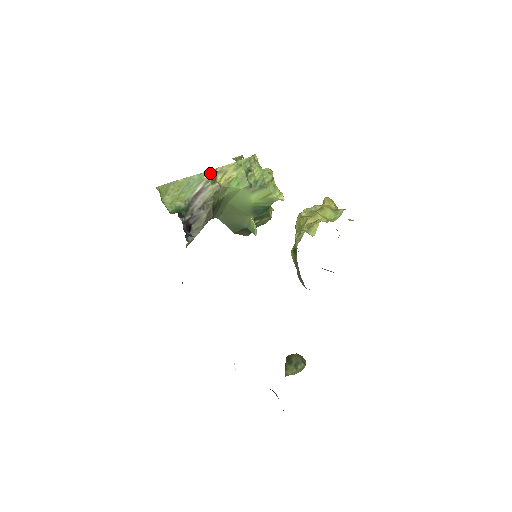
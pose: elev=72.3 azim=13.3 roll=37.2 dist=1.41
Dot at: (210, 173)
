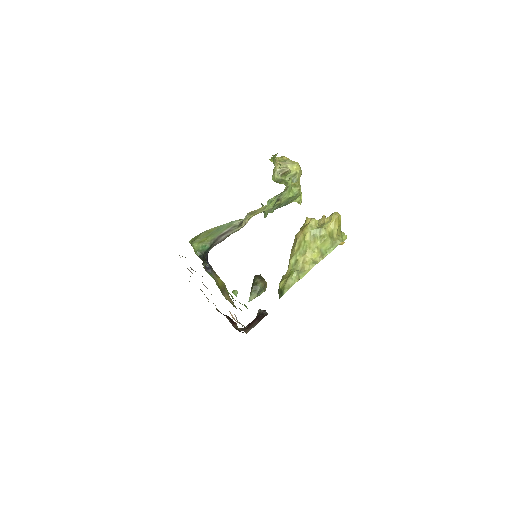
Dot at: (240, 221)
